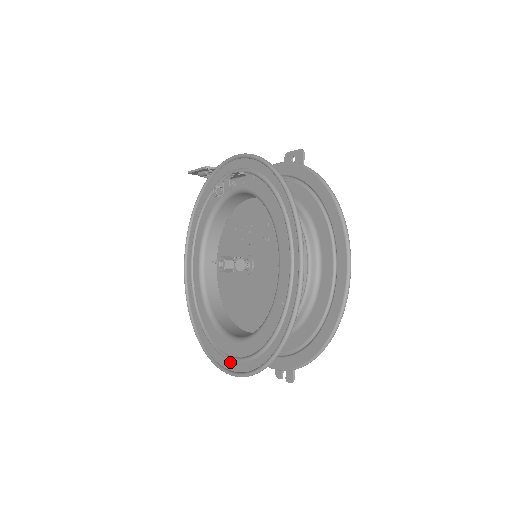
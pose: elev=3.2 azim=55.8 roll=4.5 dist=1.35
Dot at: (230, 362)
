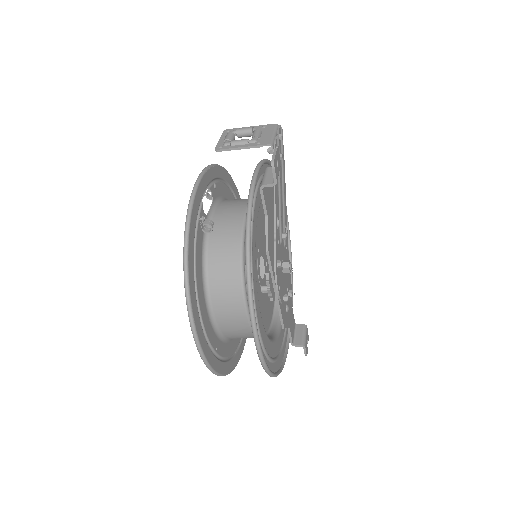
Dot at: occluded
